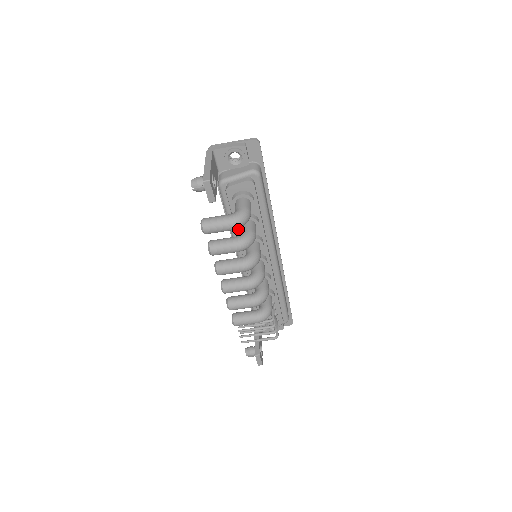
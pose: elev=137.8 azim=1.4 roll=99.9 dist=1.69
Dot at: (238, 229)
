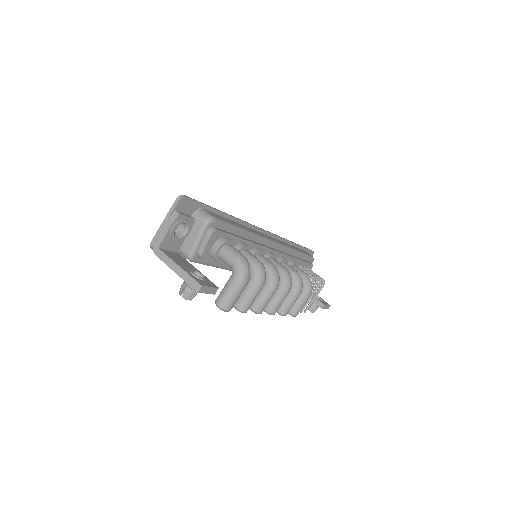
Dot at: occluded
